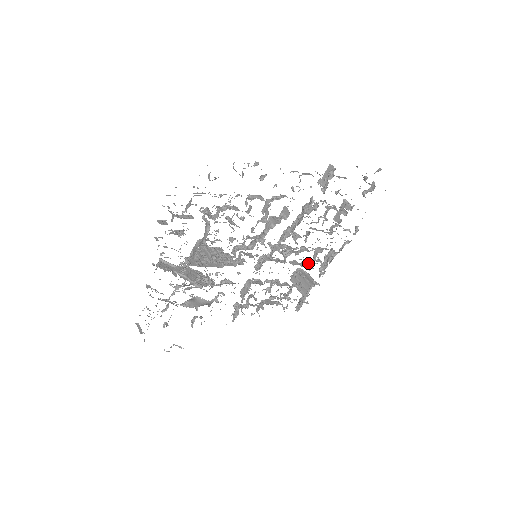
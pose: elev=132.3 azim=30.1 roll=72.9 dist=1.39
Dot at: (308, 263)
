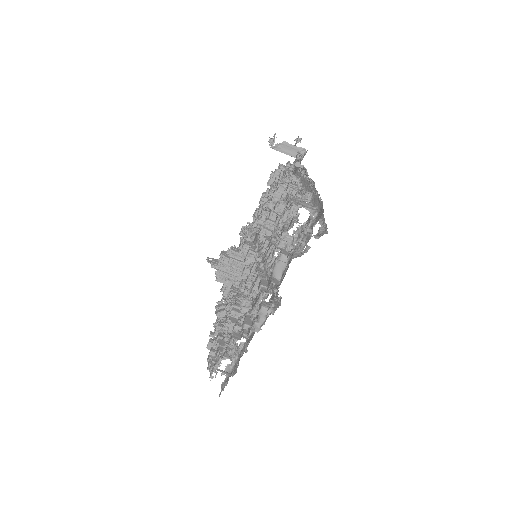
Dot at: (285, 181)
